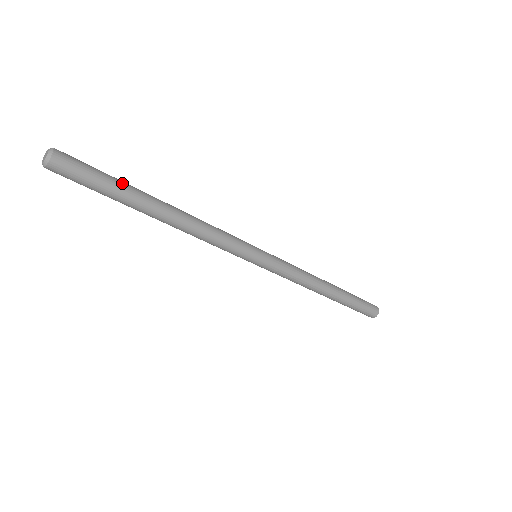
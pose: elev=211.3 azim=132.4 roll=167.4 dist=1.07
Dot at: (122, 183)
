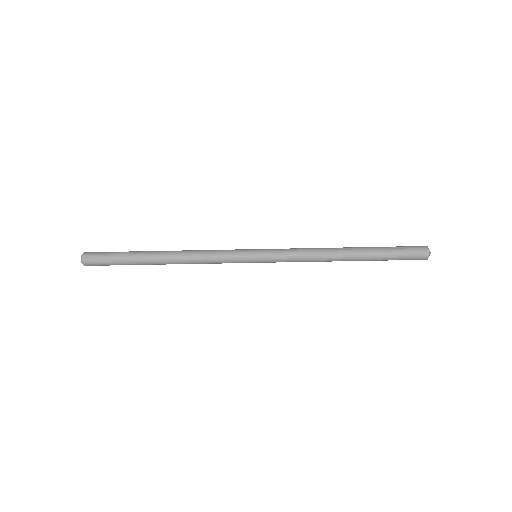
Dot at: (129, 252)
